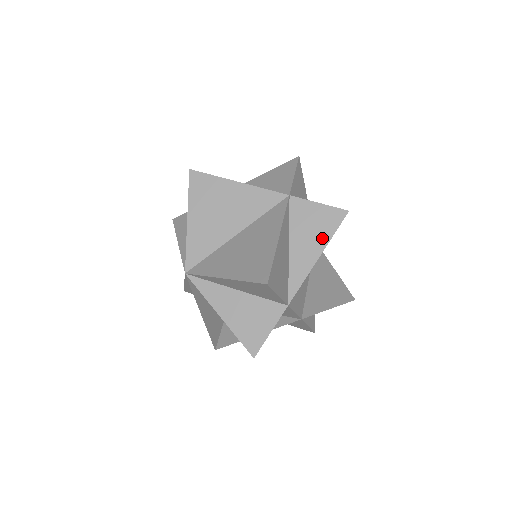
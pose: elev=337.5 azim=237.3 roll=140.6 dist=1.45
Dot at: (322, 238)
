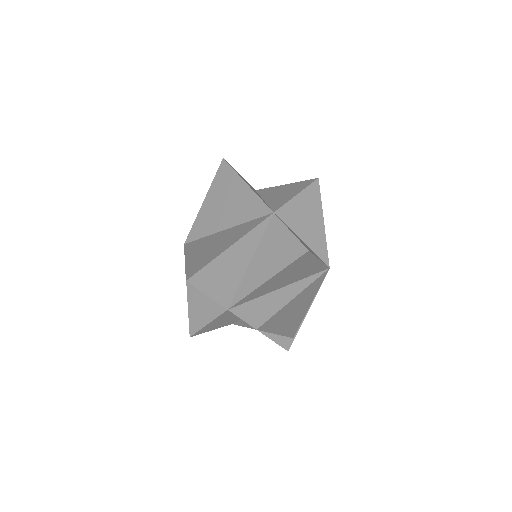
Dot at: (277, 265)
